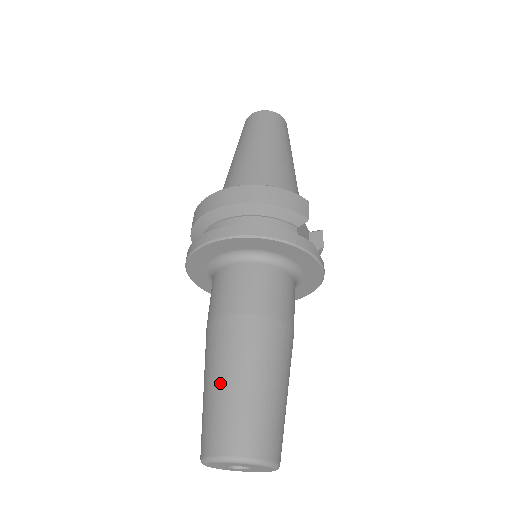
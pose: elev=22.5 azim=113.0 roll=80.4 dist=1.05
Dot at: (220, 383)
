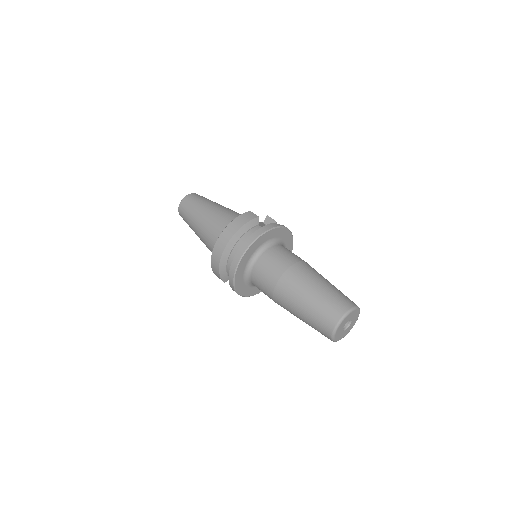
Dot at: (304, 307)
